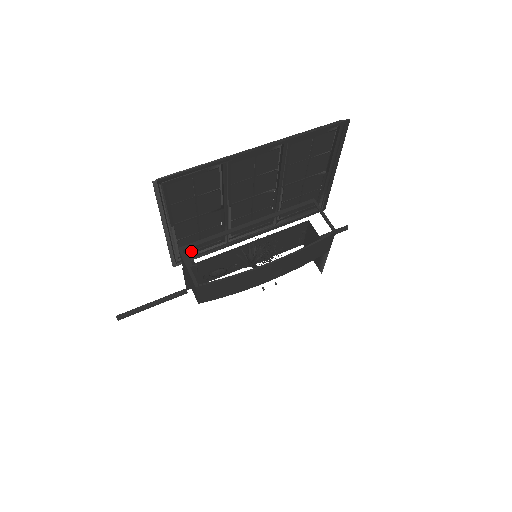
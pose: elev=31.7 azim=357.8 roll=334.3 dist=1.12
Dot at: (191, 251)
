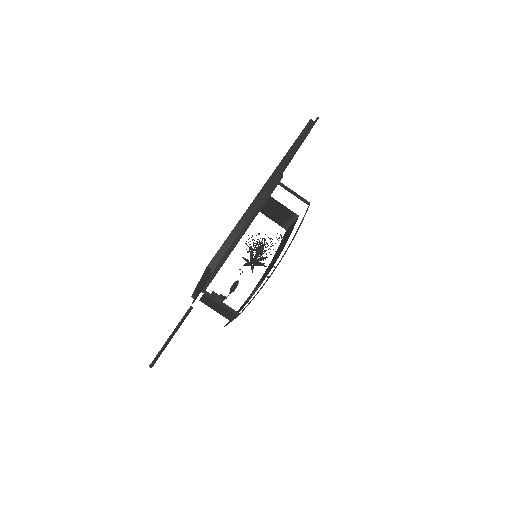
Dot at: occluded
